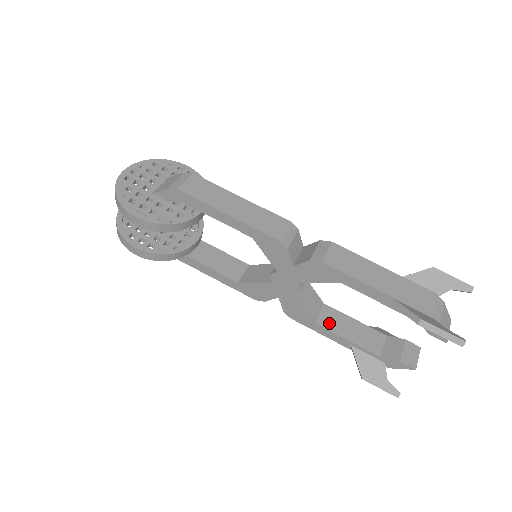
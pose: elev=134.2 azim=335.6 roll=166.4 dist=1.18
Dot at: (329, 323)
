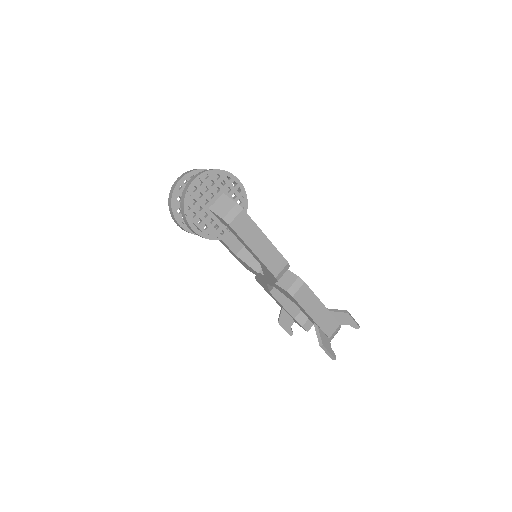
Dot at: (277, 293)
